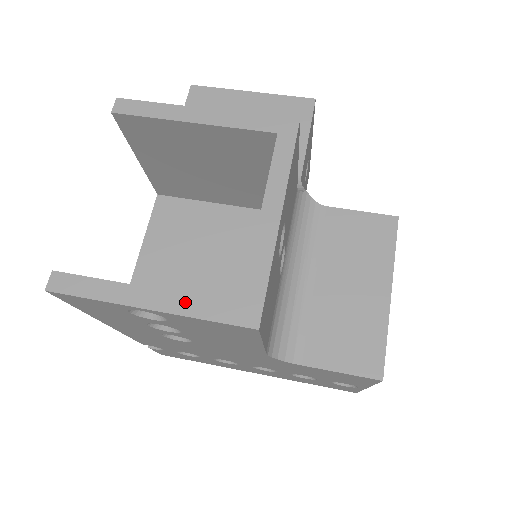
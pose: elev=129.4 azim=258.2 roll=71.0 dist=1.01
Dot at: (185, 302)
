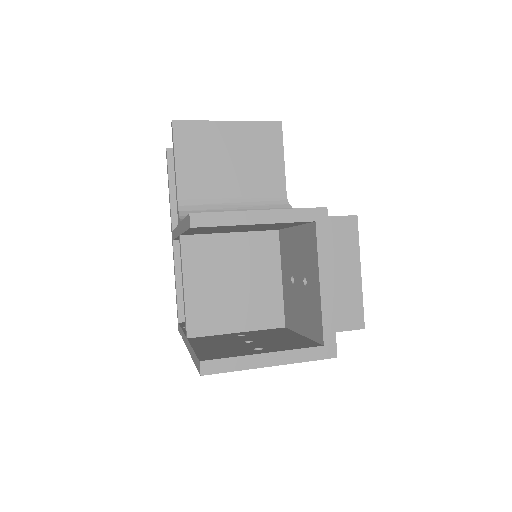
Dot at: (292, 355)
